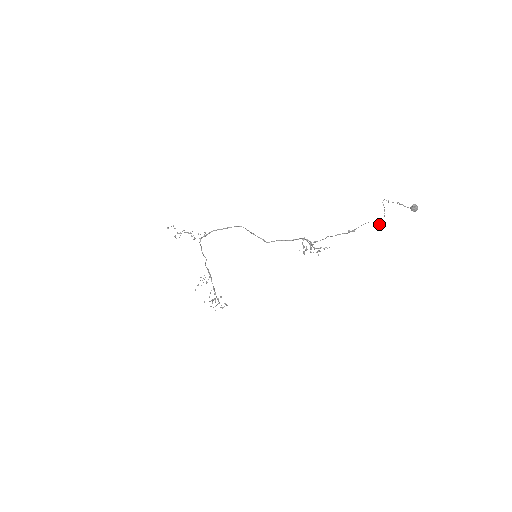
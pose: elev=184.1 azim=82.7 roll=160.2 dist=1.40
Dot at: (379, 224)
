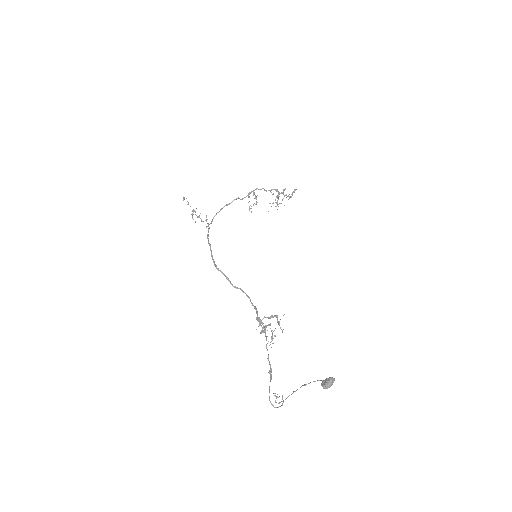
Dot at: occluded
